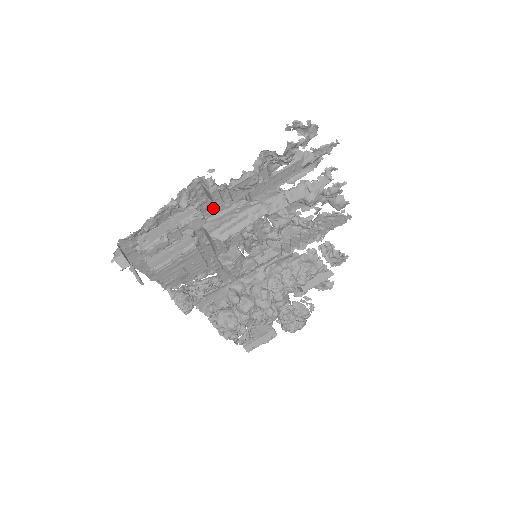
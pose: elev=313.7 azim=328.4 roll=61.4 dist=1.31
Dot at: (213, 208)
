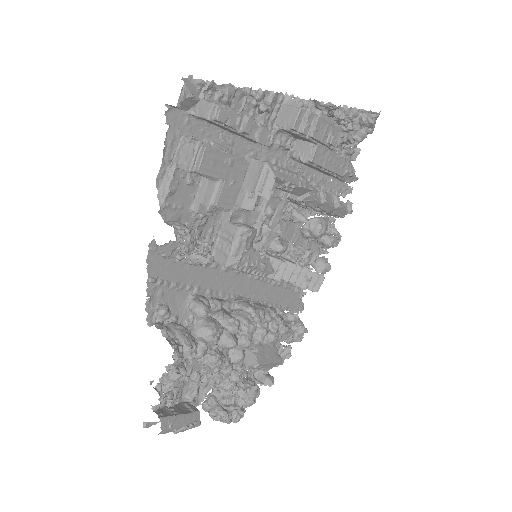
Dot at: (265, 150)
